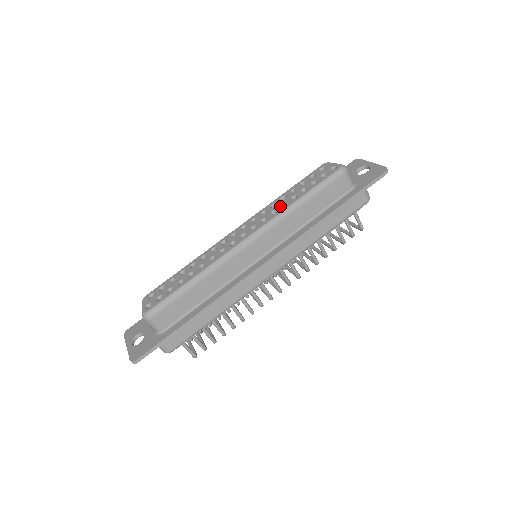
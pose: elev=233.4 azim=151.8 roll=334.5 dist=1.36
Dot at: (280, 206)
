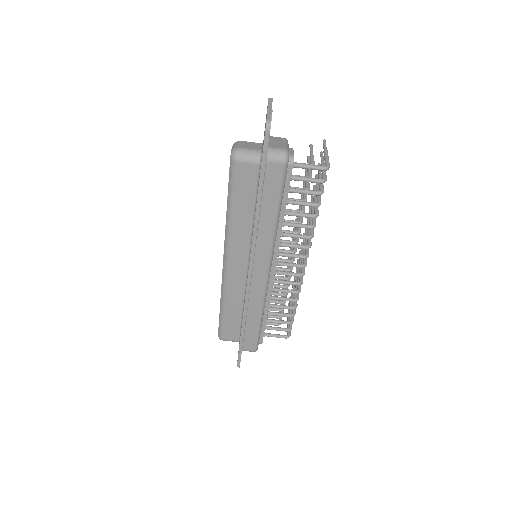
Dot at: occluded
